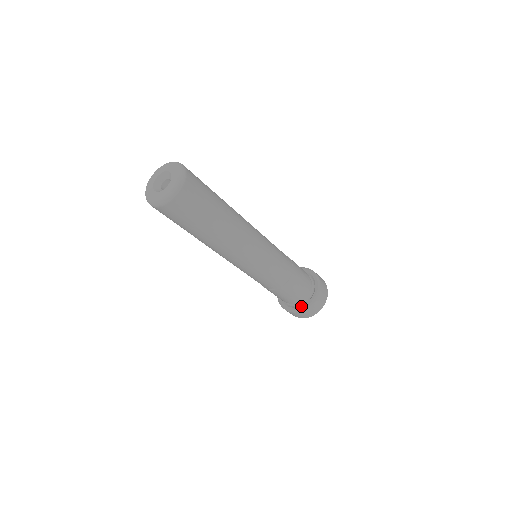
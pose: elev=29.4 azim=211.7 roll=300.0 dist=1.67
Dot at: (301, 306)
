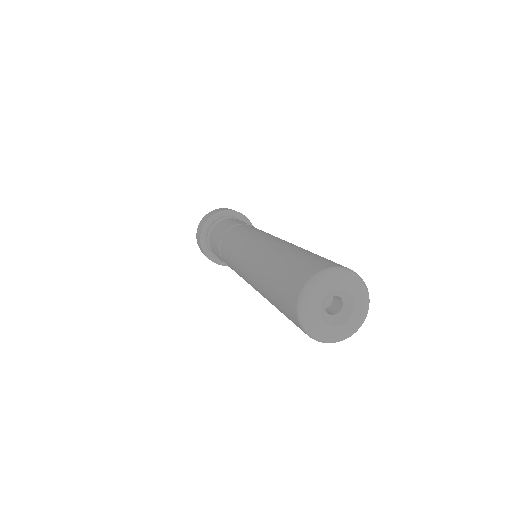
Dot at: occluded
